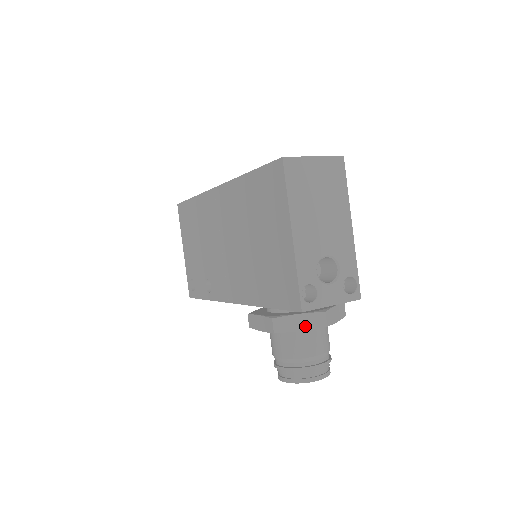
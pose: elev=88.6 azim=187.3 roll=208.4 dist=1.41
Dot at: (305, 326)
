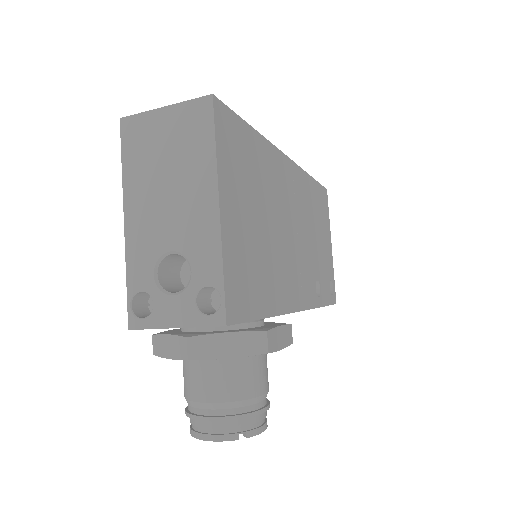
Dot at: (172, 353)
